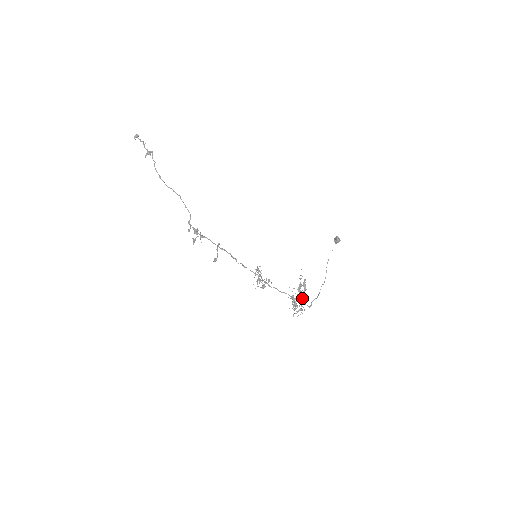
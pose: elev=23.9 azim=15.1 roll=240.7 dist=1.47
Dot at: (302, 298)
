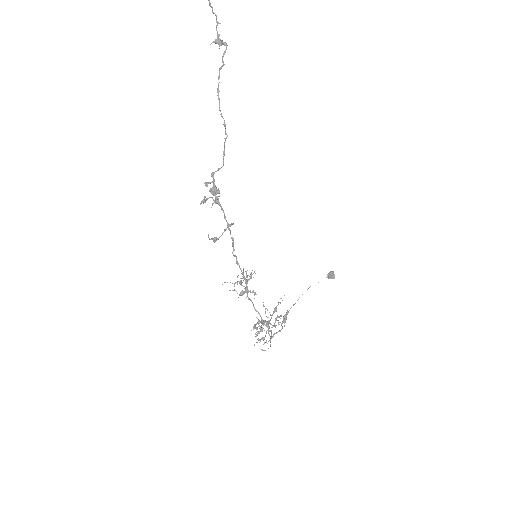
Dot at: (272, 327)
